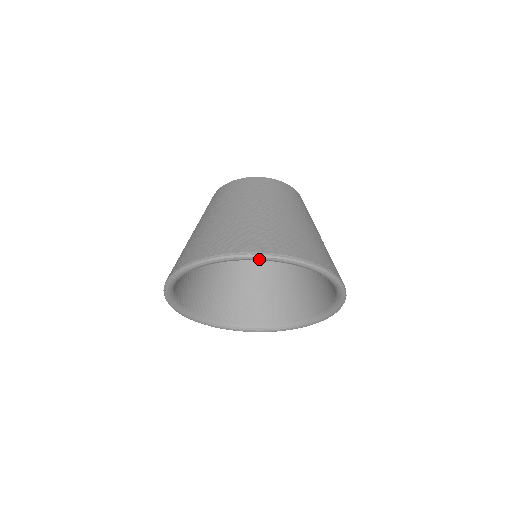
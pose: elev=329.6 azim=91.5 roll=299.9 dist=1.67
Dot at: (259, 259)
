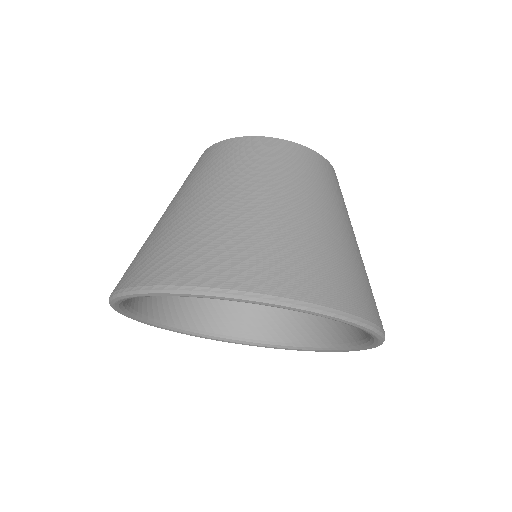
Dot at: (245, 302)
